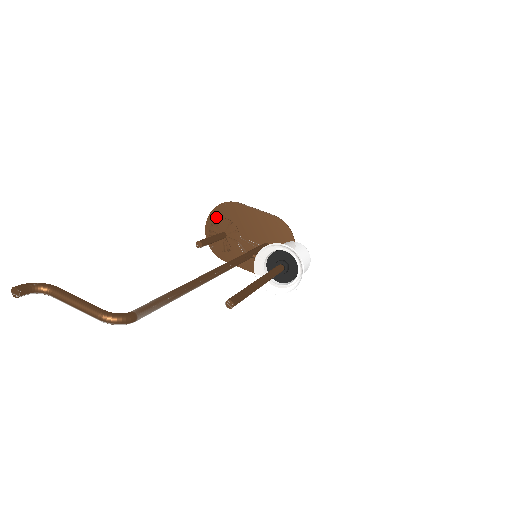
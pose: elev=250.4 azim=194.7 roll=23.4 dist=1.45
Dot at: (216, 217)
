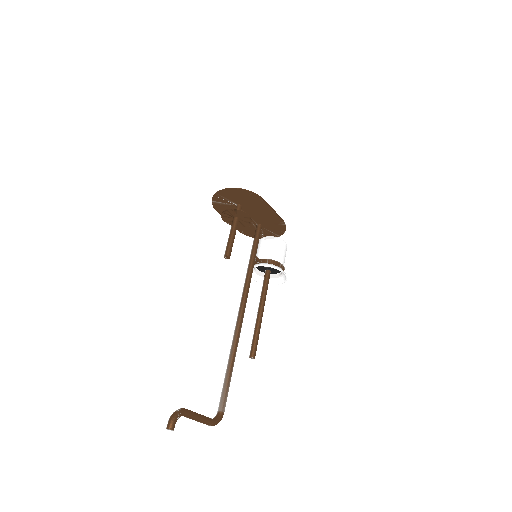
Dot at: (235, 193)
